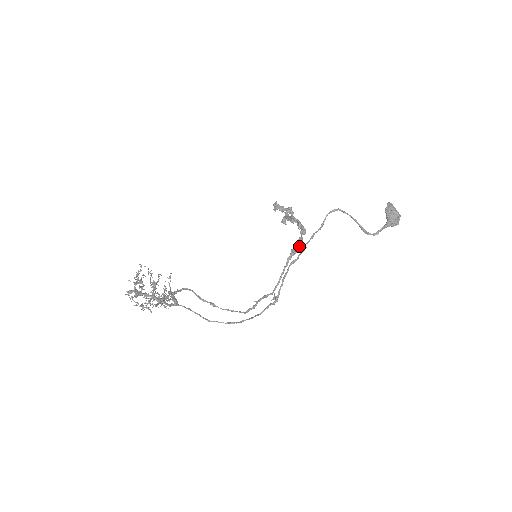
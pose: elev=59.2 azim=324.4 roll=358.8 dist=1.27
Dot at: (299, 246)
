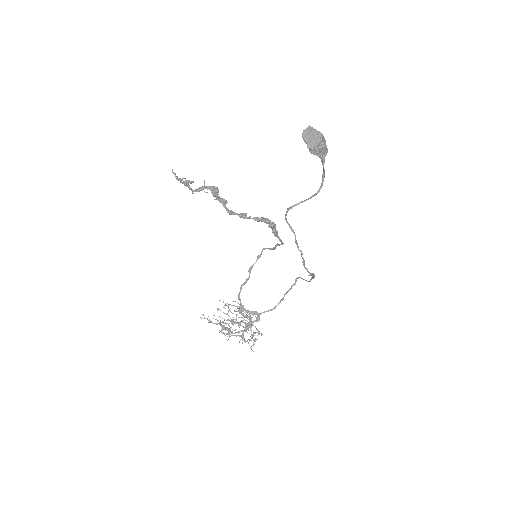
Dot at: occluded
